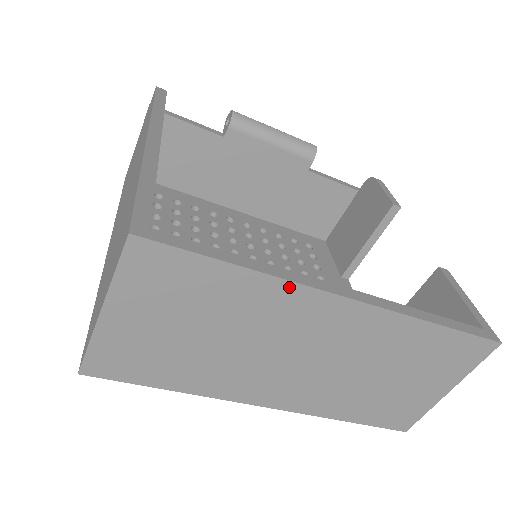
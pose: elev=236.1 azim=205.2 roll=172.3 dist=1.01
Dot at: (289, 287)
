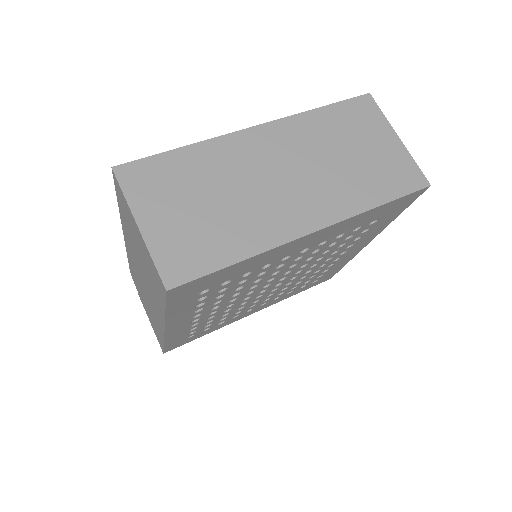
Dot at: (219, 141)
